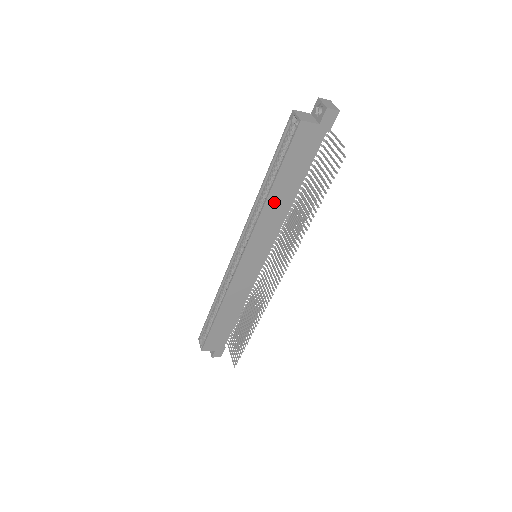
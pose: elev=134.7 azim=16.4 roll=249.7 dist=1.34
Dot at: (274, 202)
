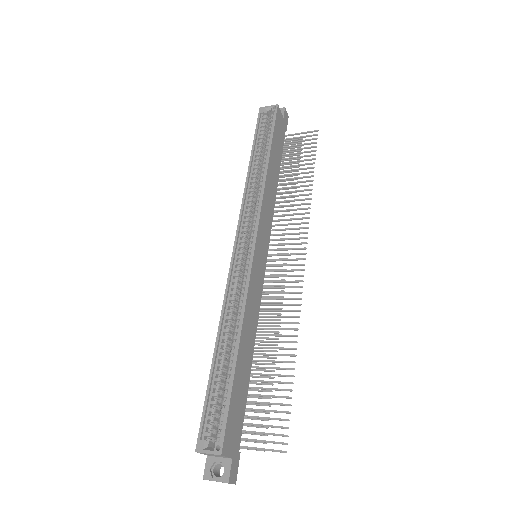
Dot at: (270, 177)
